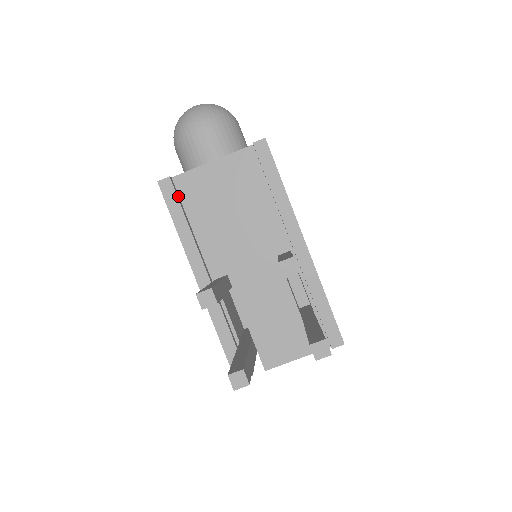
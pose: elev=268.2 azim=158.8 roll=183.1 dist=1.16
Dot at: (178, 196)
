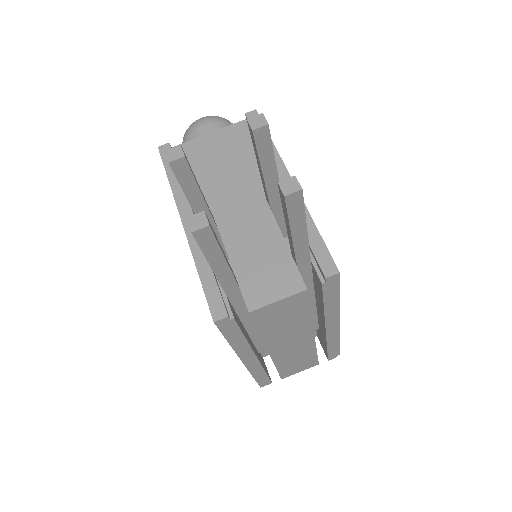
Dot at: occluded
